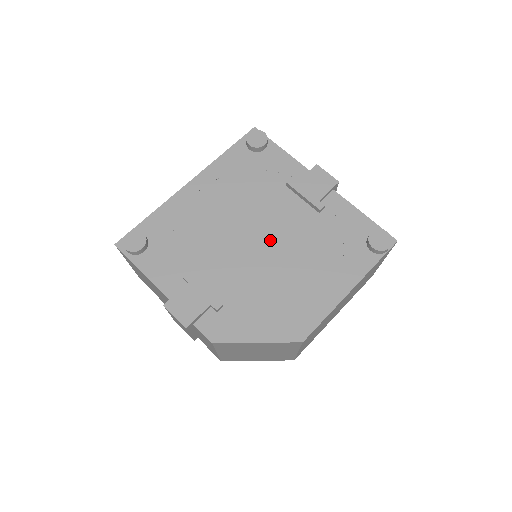
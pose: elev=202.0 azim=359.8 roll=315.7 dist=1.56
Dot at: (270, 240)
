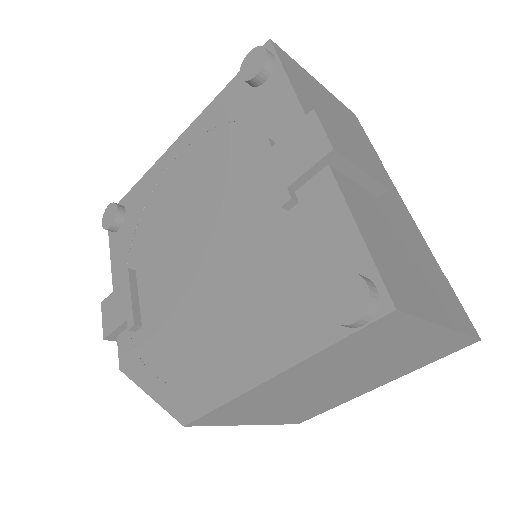
Dot at: (213, 245)
